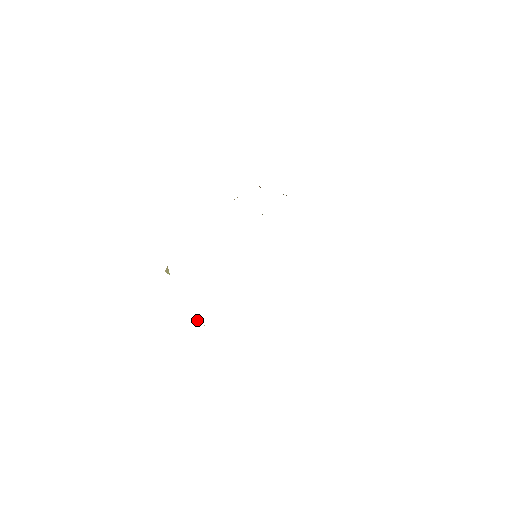
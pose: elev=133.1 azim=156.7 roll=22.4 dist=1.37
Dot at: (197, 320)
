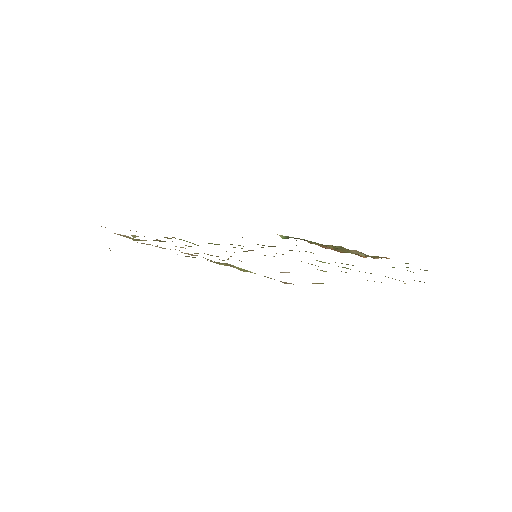
Dot at: occluded
